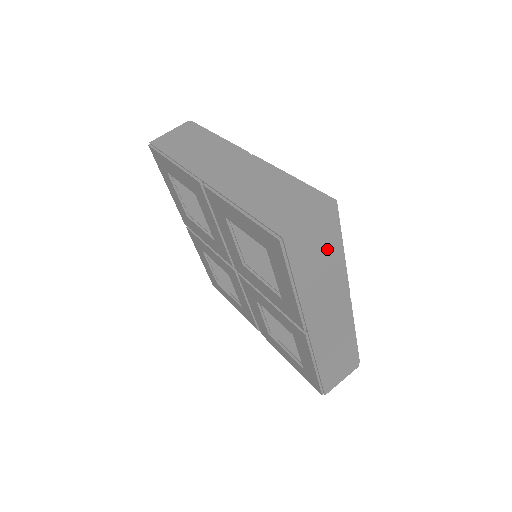
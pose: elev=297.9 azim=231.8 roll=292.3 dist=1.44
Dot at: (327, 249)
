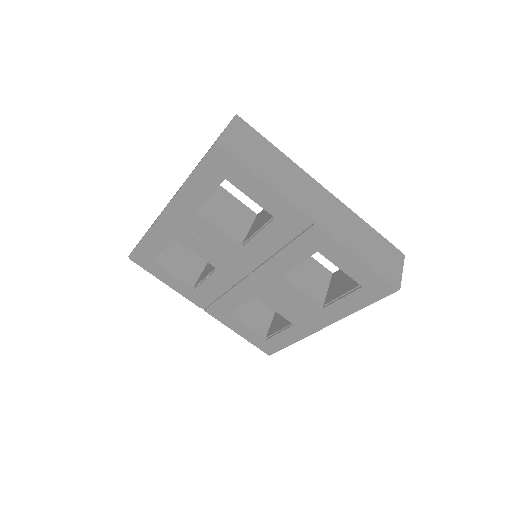
Dot at: occluded
